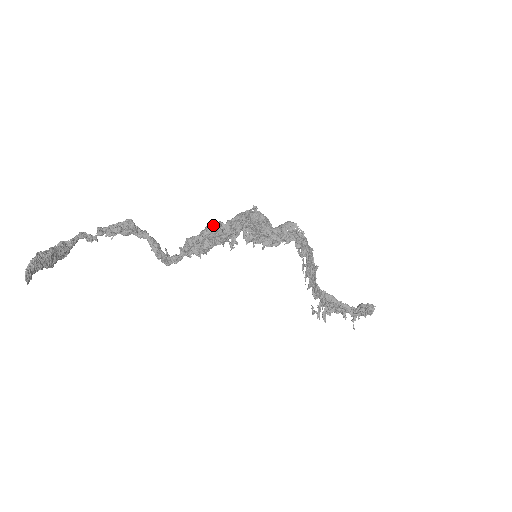
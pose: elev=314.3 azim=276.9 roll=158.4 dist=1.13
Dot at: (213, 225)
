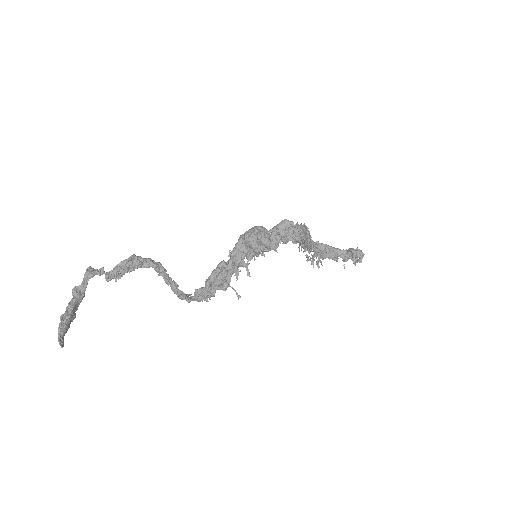
Dot at: (217, 271)
